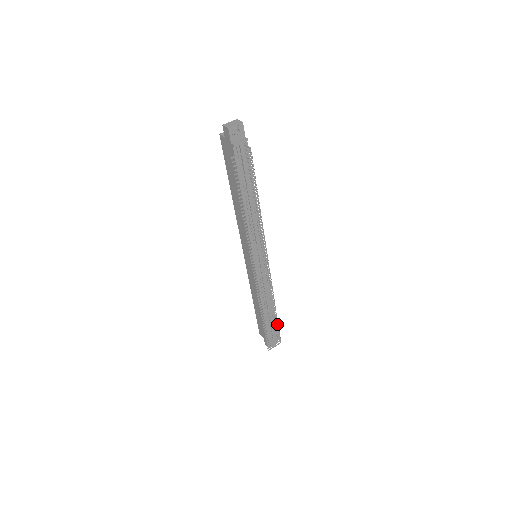
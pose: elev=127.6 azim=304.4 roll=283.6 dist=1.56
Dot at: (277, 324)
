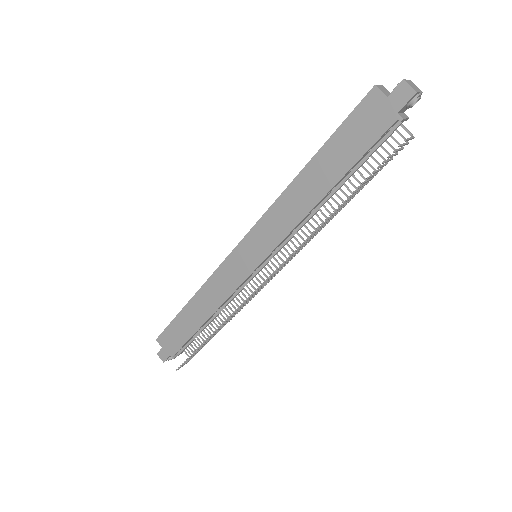
Dot at: occluded
